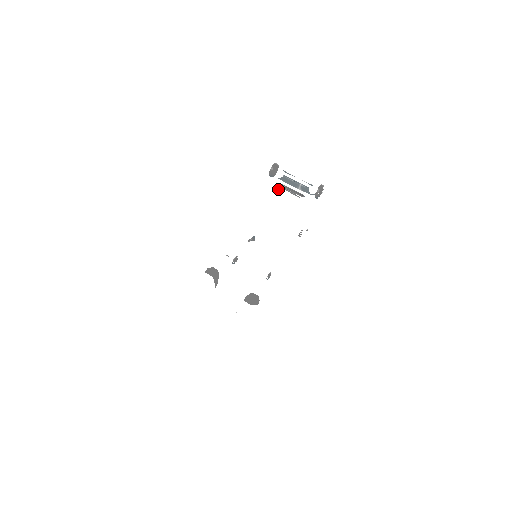
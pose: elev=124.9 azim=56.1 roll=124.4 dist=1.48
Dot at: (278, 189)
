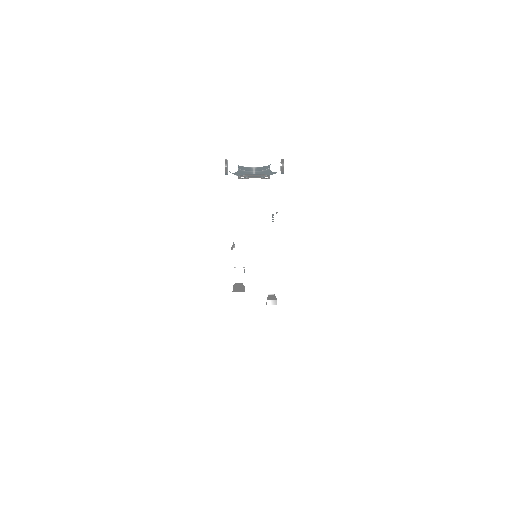
Dot at: (247, 180)
